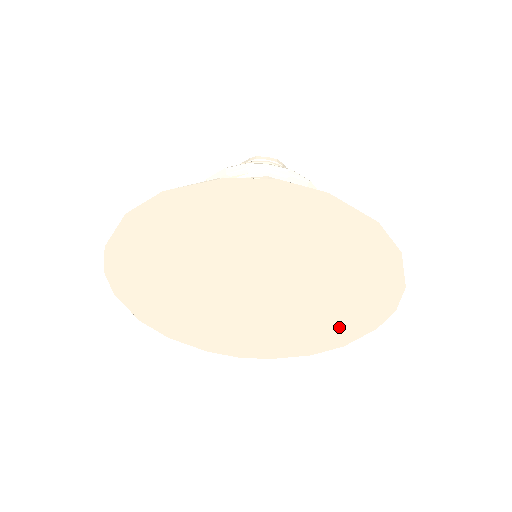
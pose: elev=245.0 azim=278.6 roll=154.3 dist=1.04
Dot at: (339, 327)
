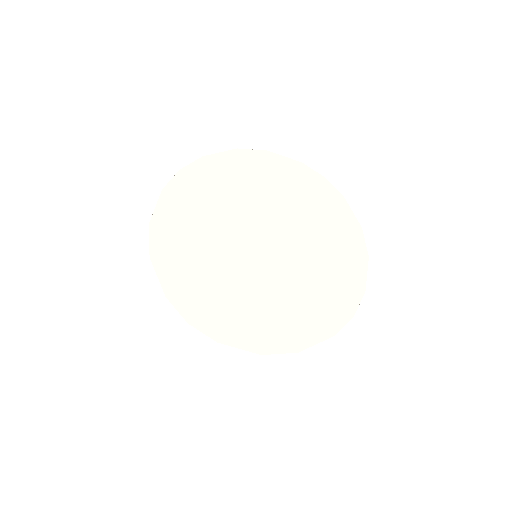
Dot at: (305, 319)
